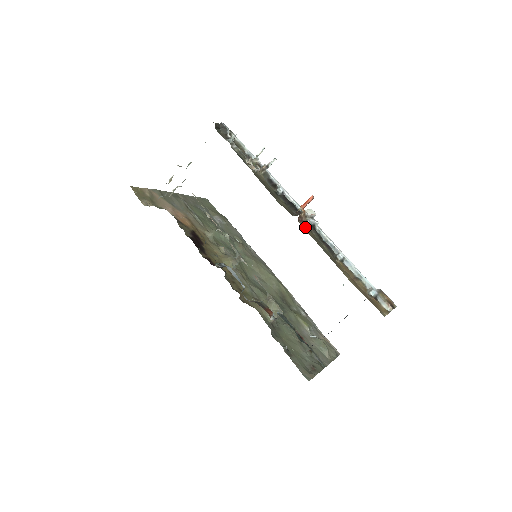
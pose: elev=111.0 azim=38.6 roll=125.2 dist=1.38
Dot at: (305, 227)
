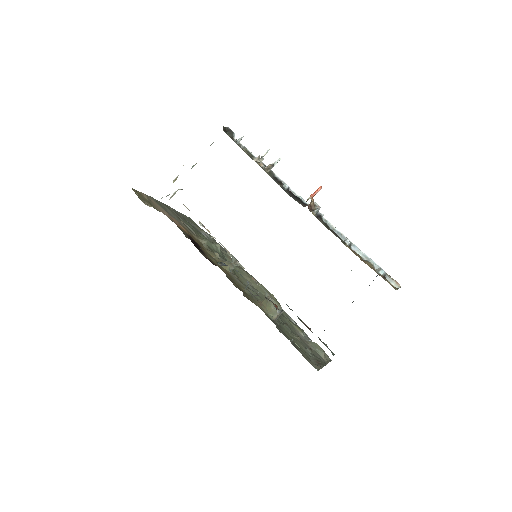
Dot at: (315, 215)
